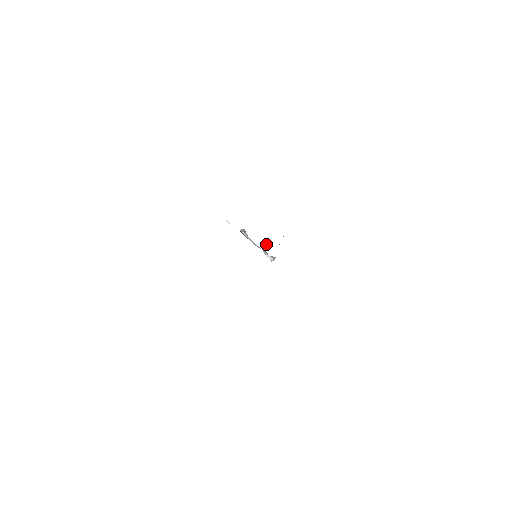
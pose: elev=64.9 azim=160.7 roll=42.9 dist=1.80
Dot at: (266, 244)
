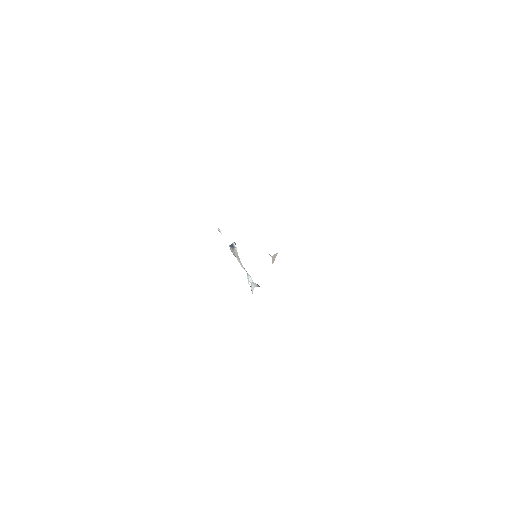
Dot at: (276, 253)
